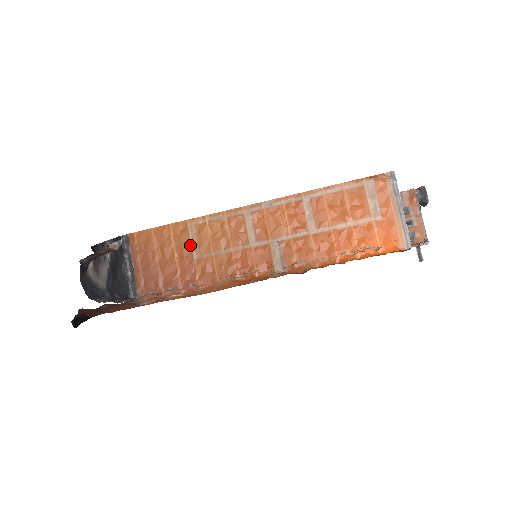
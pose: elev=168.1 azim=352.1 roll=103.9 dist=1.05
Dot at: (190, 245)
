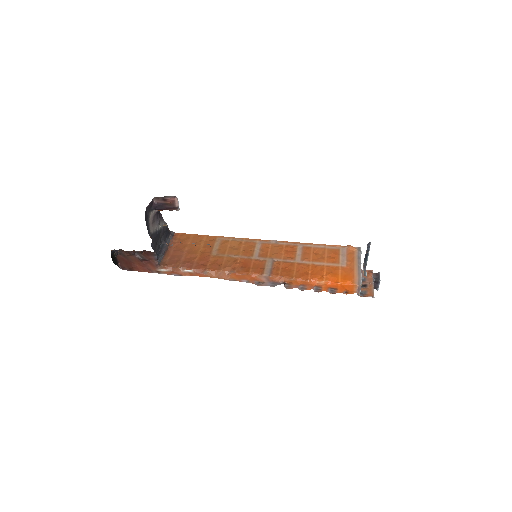
Dot at: (213, 248)
